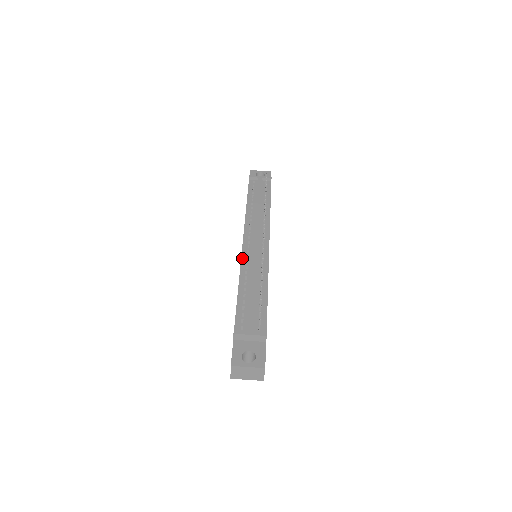
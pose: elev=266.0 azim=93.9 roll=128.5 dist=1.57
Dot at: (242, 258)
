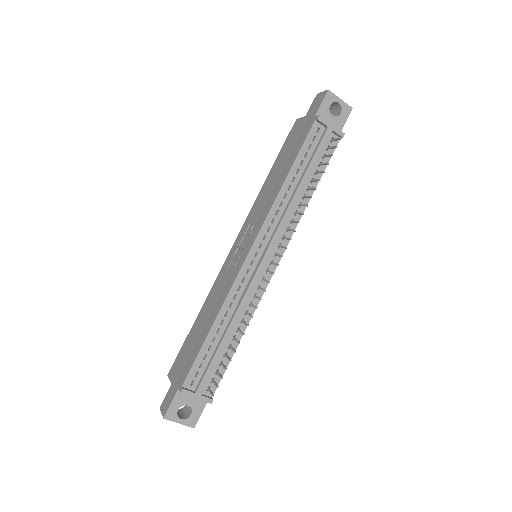
Dot at: (236, 280)
